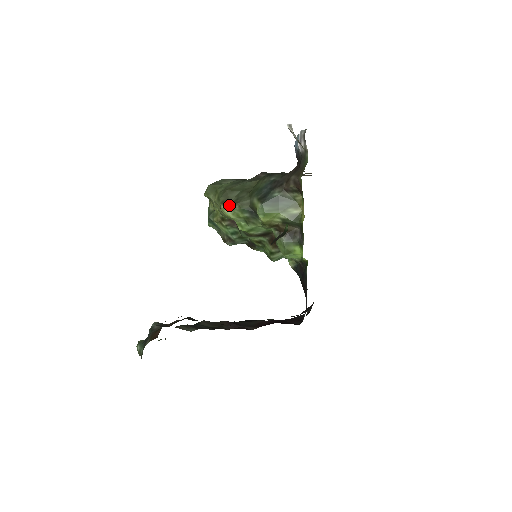
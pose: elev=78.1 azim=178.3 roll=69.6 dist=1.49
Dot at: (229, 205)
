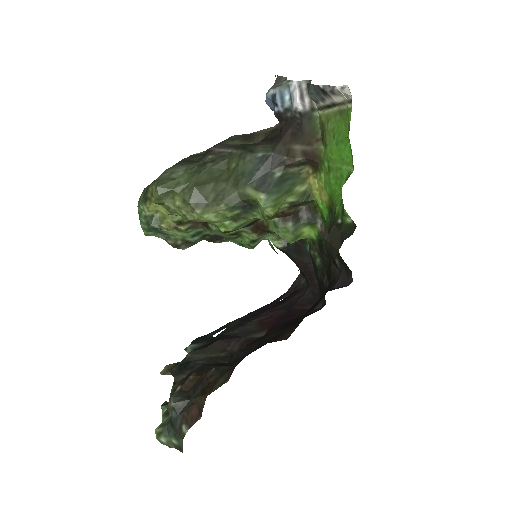
Dot at: (208, 207)
